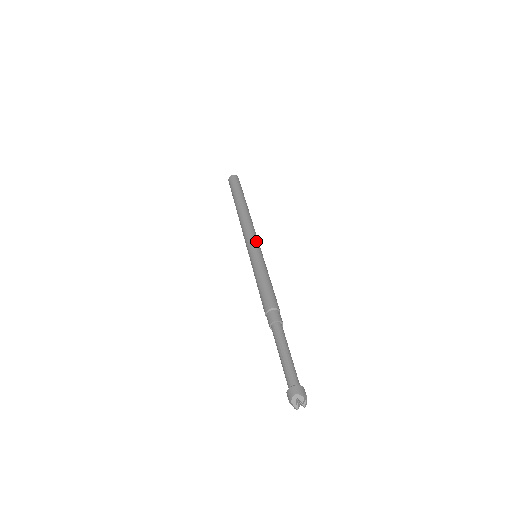
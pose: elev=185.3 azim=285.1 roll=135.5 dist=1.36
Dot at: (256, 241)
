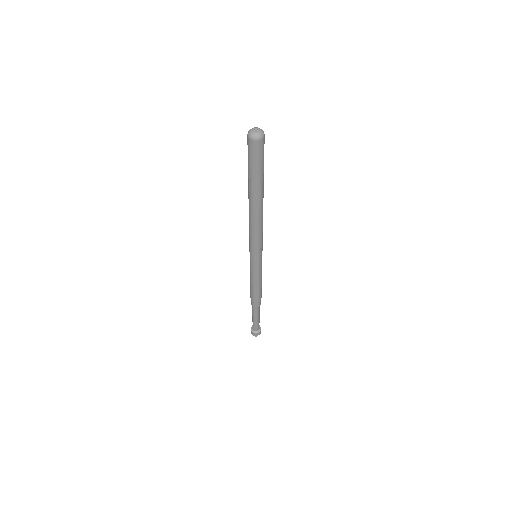
Dot at: (255, 251)
